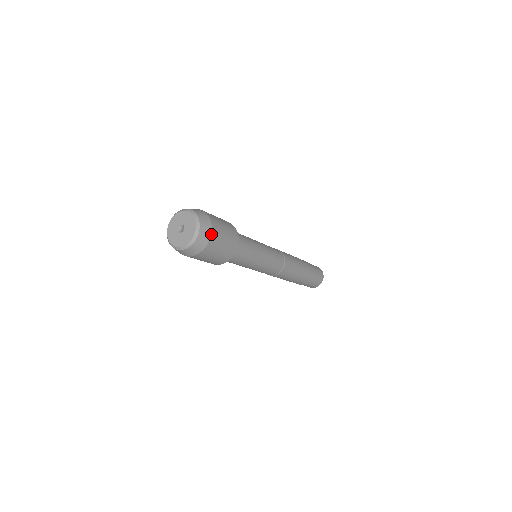
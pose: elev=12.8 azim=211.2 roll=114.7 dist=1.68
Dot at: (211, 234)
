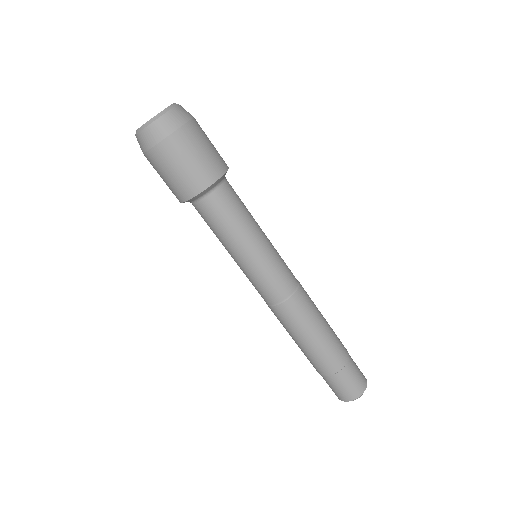
Dot at: (193, 118)
